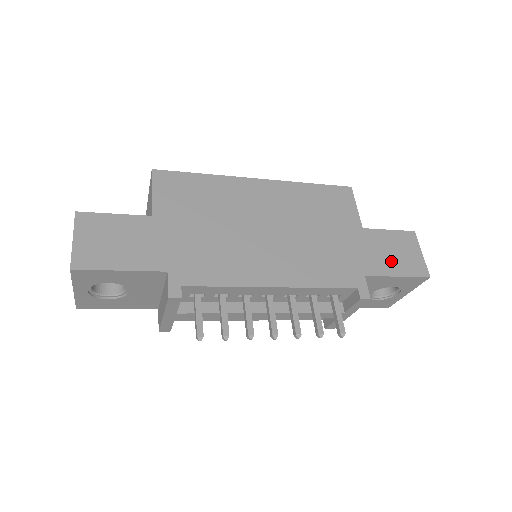
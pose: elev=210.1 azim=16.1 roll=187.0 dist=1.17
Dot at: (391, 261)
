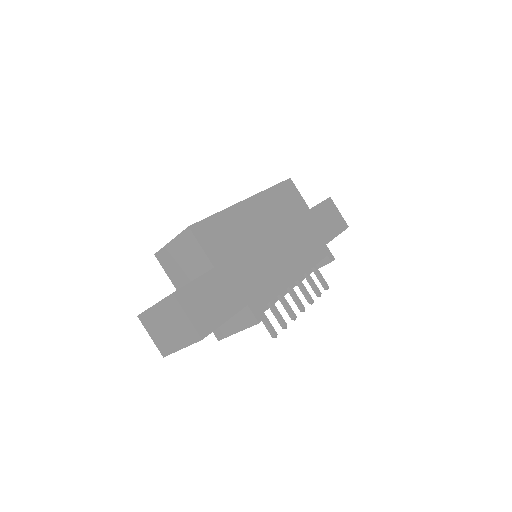
Dot at: (331, 226)
